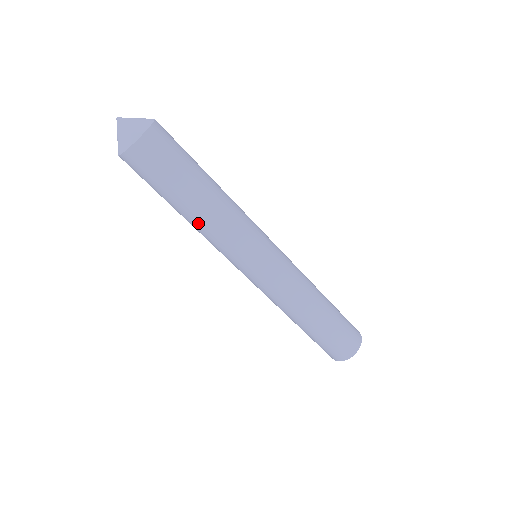
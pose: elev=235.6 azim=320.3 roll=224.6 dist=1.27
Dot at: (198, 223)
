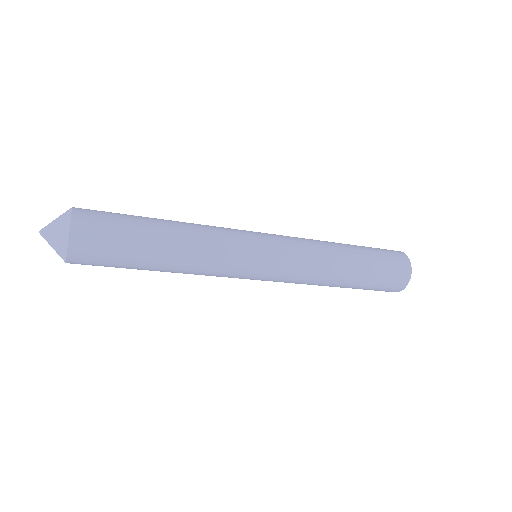
Dot at: occluded
